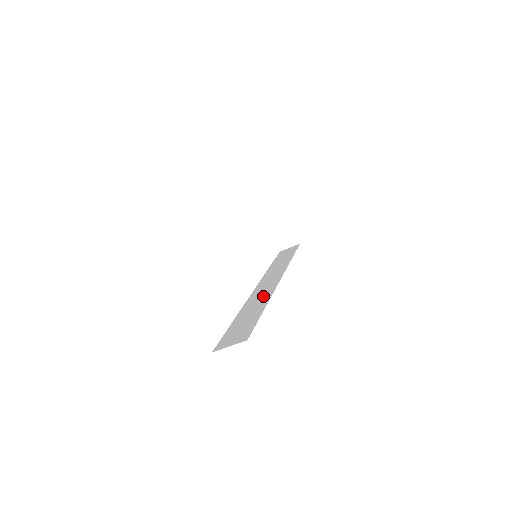
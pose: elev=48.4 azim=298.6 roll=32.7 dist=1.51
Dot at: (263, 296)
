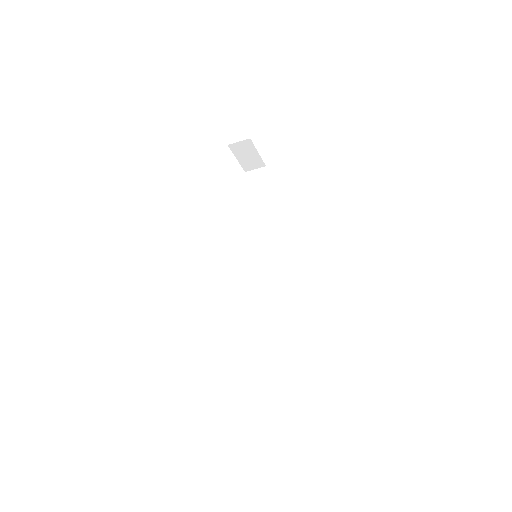
Dot at: (271, 299)
